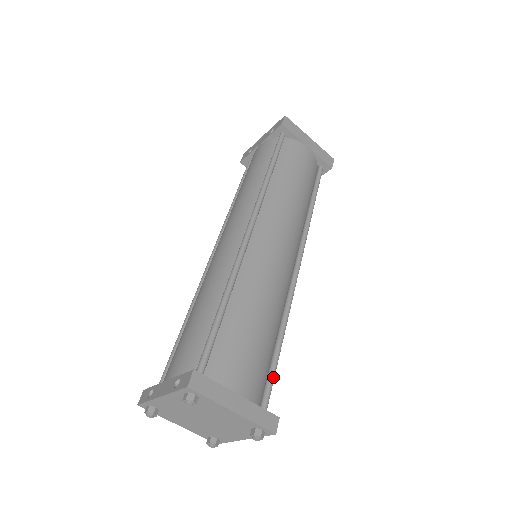
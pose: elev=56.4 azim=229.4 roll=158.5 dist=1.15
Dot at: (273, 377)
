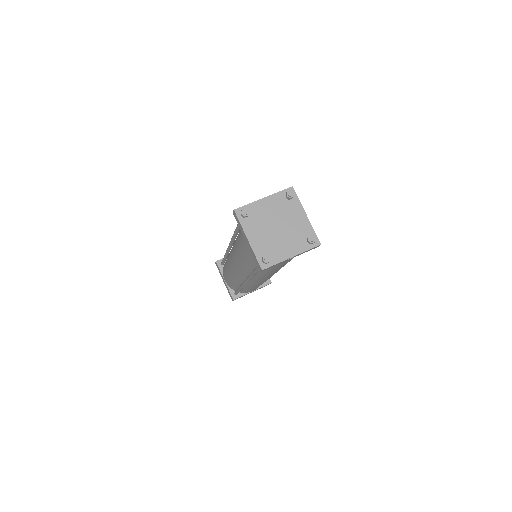
Dot at: occluded
